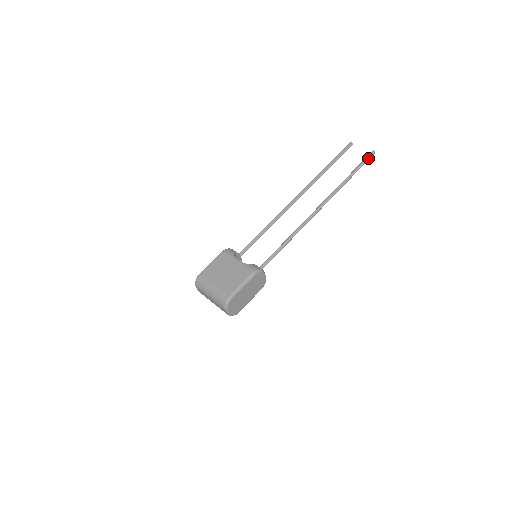
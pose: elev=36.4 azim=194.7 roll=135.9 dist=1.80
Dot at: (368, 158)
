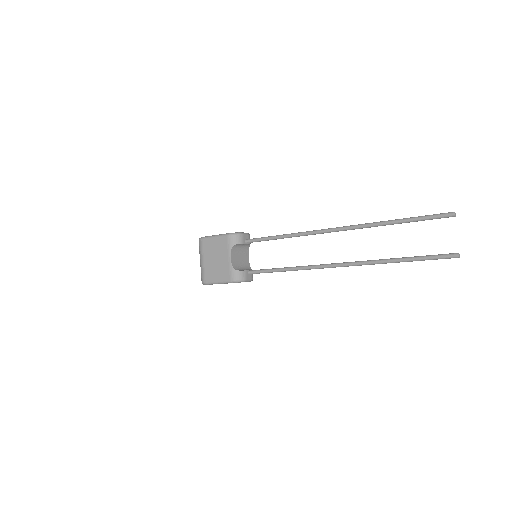
Dot at: (441, 258)
